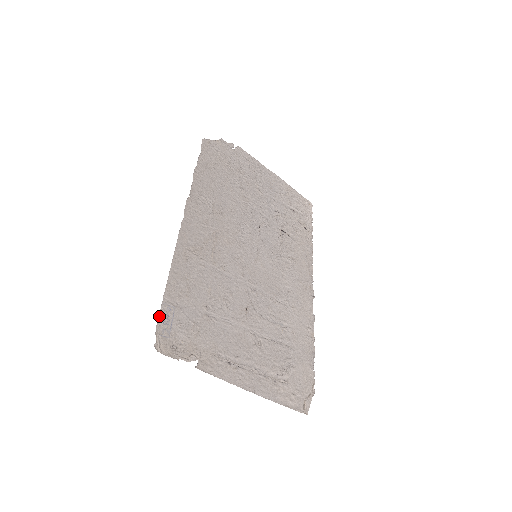
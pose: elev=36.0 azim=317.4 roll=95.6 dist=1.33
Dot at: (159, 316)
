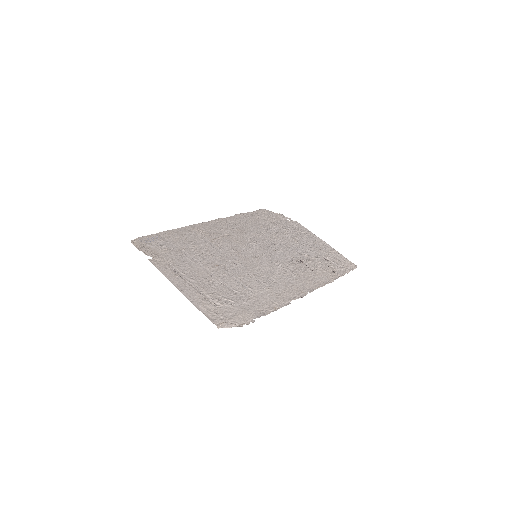
Dot at: (147, 236)
